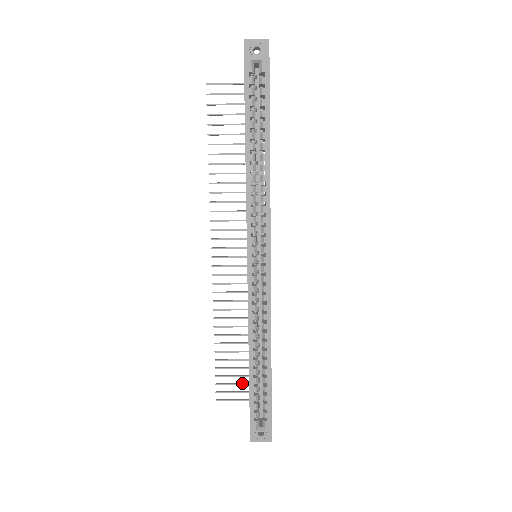
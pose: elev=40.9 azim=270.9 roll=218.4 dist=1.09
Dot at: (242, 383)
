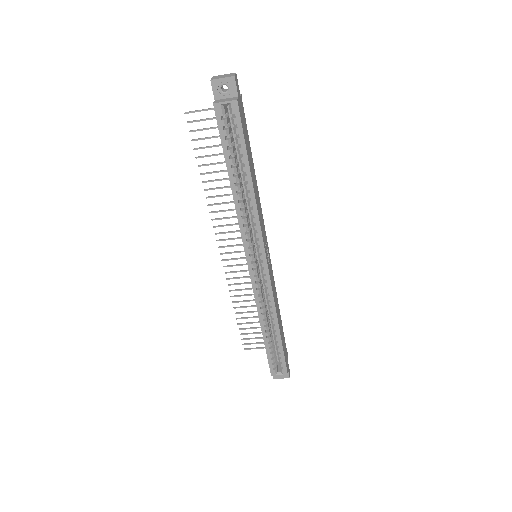
Dot at: (262, 337)
